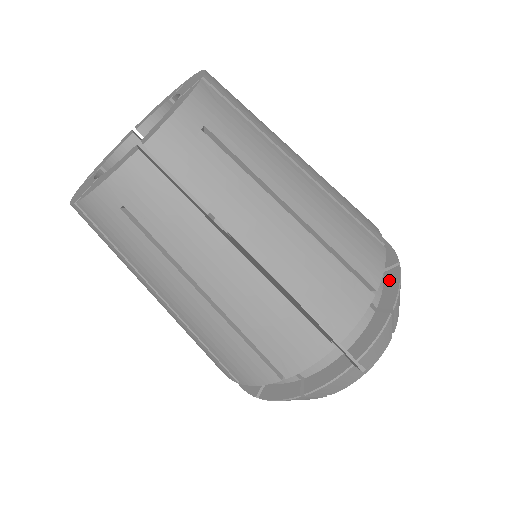
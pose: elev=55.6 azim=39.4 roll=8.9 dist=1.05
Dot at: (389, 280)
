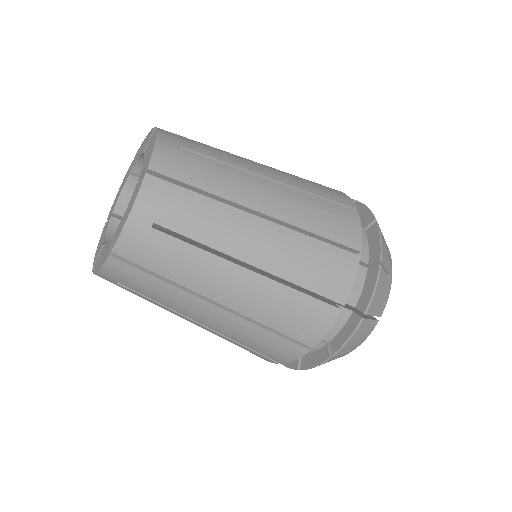
Dot at: occluded
